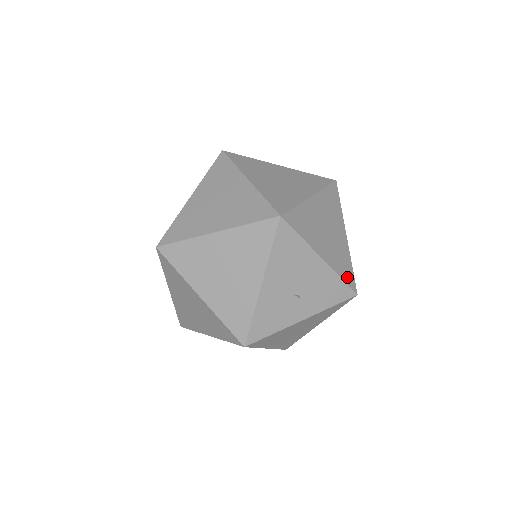
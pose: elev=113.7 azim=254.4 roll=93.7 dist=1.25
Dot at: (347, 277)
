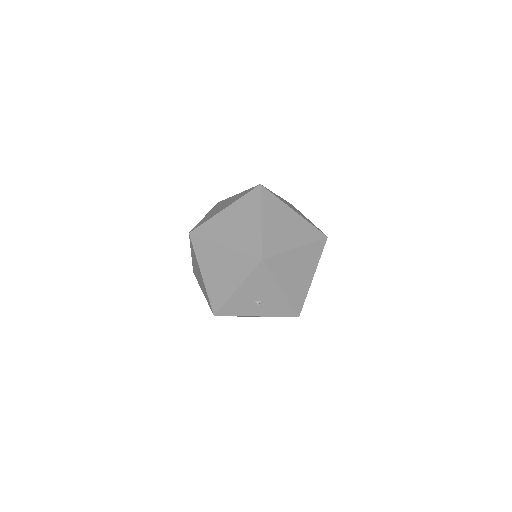
Dot at: (297, 304)
